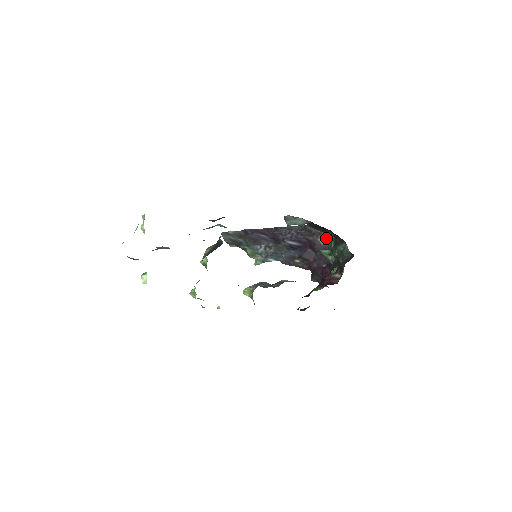
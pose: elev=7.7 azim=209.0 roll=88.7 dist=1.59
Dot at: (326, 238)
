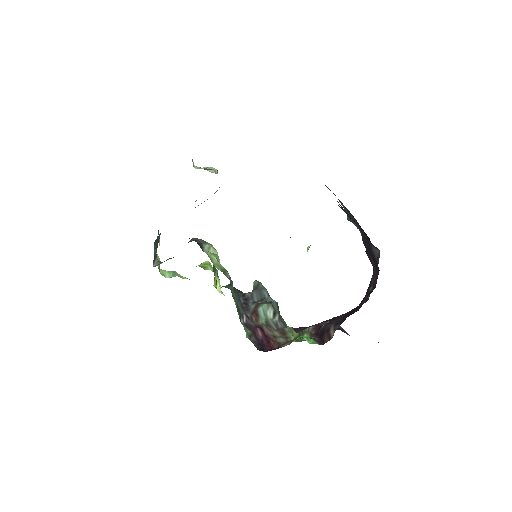
Dot at: (379, 254)
